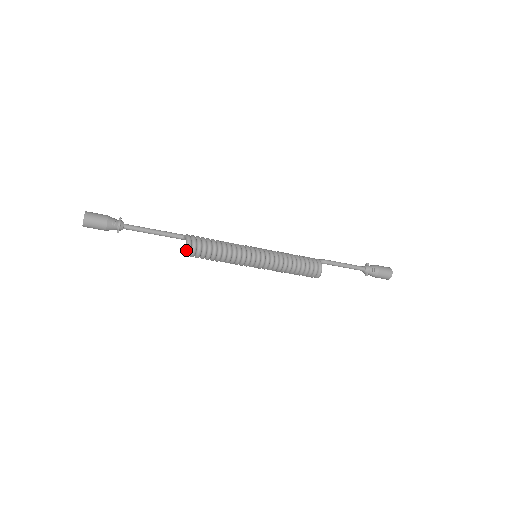
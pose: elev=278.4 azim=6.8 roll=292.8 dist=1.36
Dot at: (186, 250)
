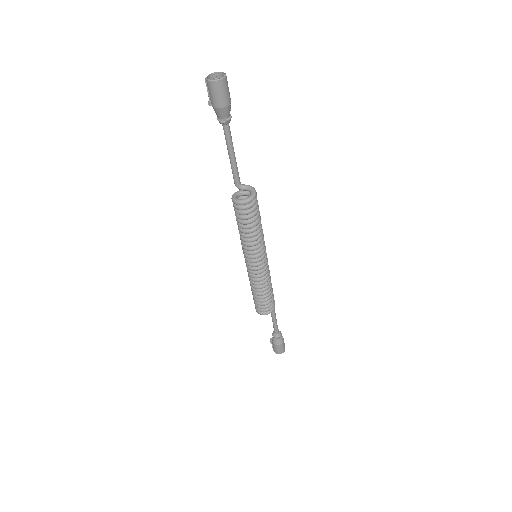
Dot at: (252, 196)
